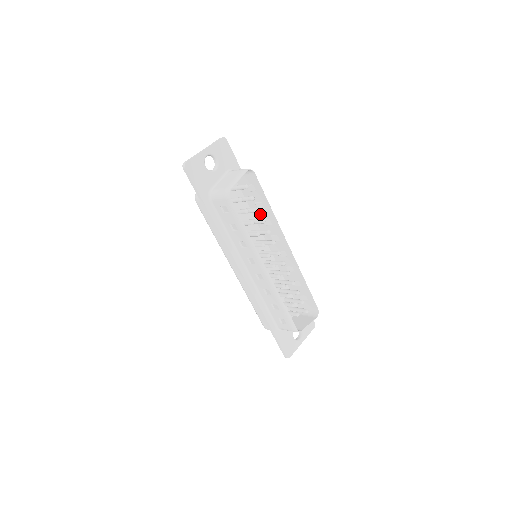
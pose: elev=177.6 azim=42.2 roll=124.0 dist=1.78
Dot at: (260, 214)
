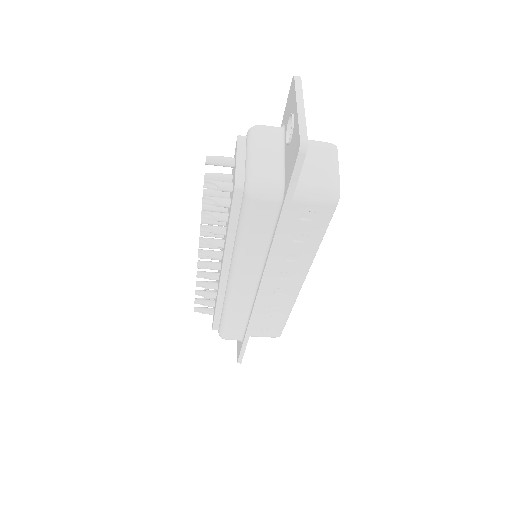
Dot at: occluded
